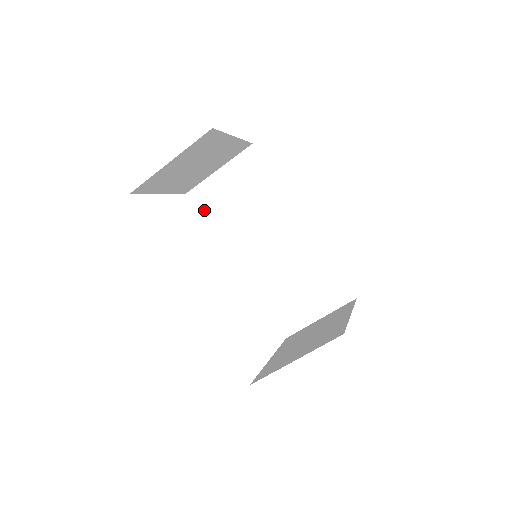
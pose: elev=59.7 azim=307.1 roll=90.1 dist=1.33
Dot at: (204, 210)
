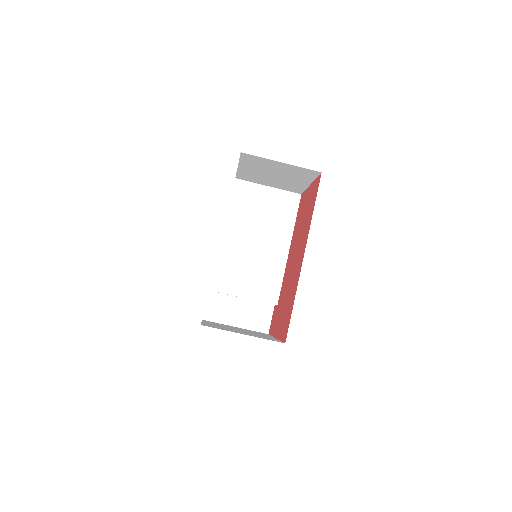
Dot at: (237, 198)
